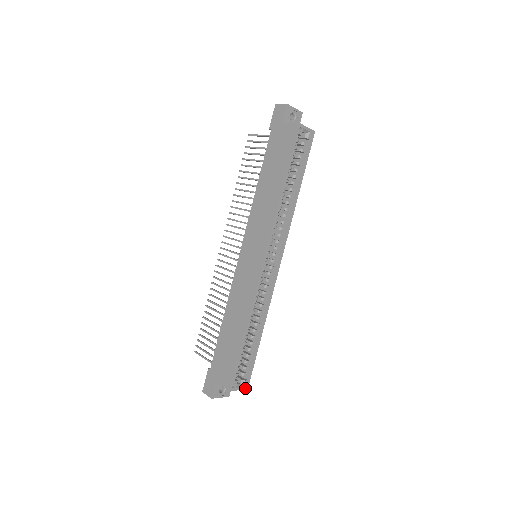
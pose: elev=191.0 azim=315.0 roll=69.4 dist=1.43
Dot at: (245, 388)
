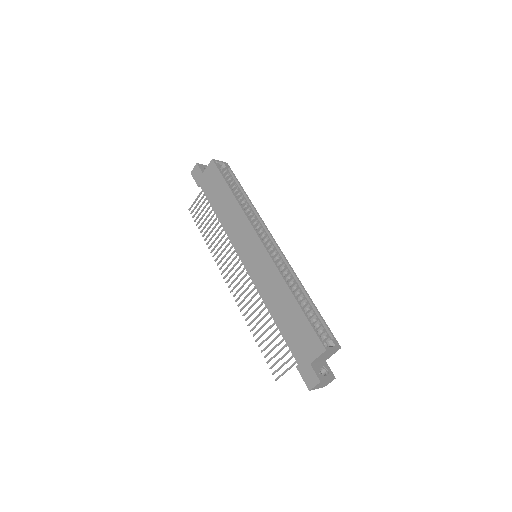
Dot at: (338, 347)
